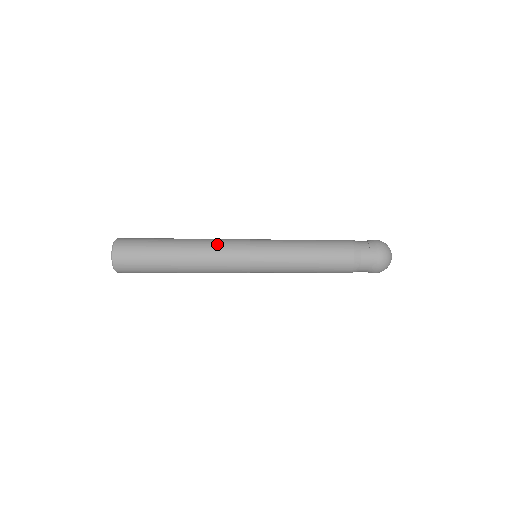
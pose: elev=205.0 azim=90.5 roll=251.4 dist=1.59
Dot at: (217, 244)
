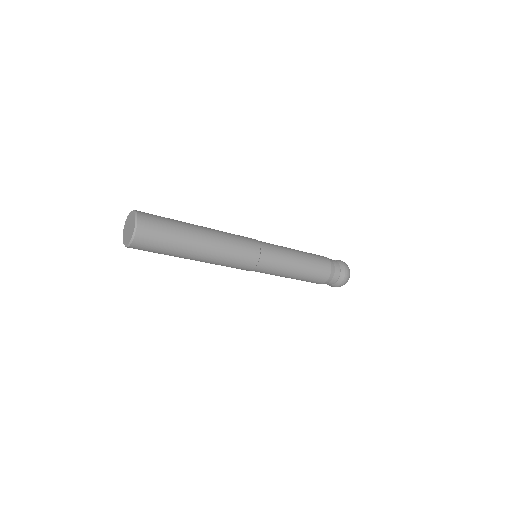
Dot at: occluded
